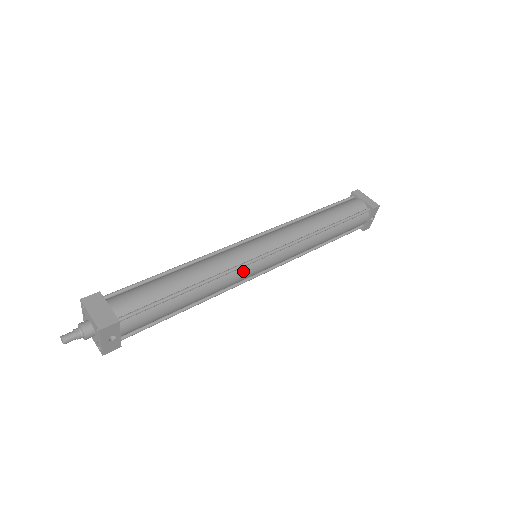
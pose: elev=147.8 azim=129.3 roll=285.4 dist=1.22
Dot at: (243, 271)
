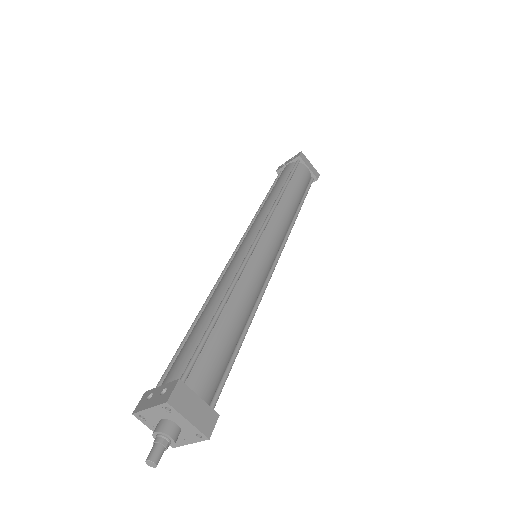
Dot at: occluded
